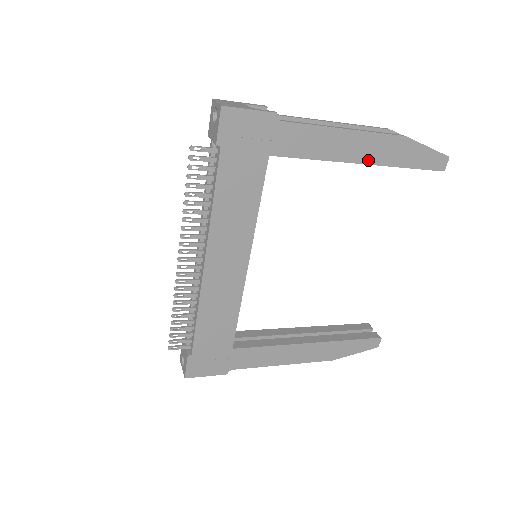
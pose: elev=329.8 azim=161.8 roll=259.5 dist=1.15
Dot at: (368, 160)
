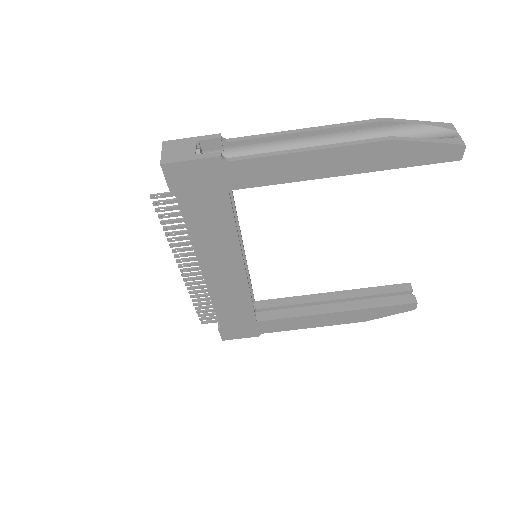
Dot at: (348, 171)
